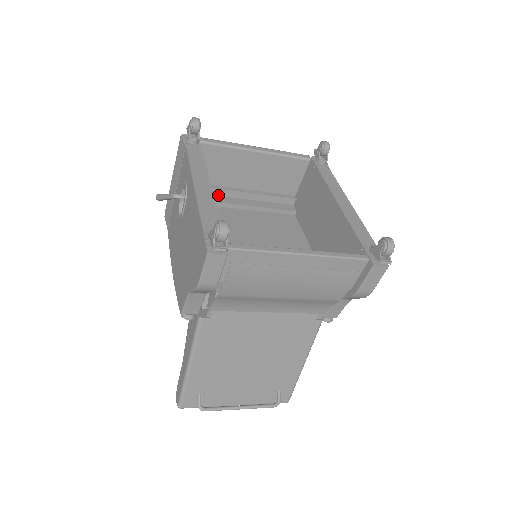
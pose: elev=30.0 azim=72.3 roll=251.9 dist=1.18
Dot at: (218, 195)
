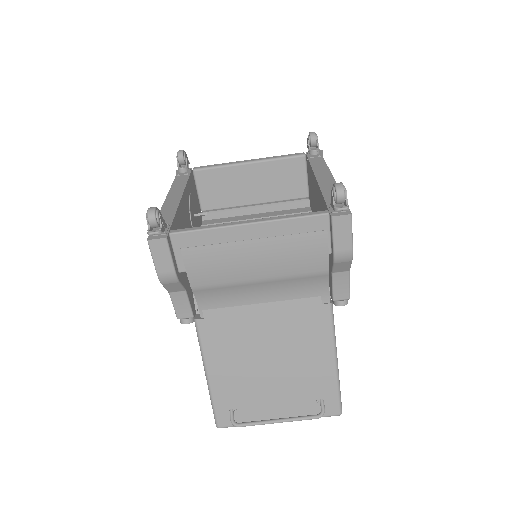
Dot at: (231, 216)
